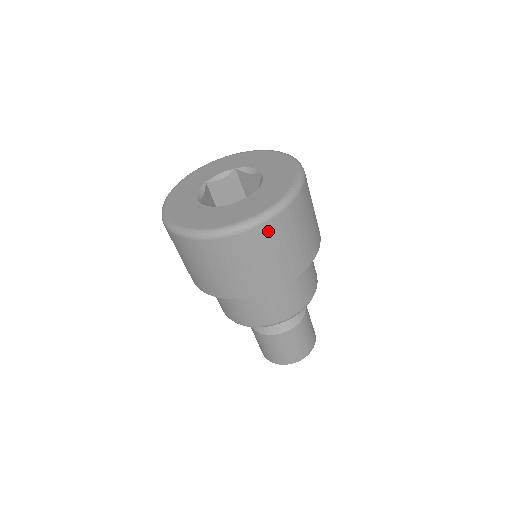
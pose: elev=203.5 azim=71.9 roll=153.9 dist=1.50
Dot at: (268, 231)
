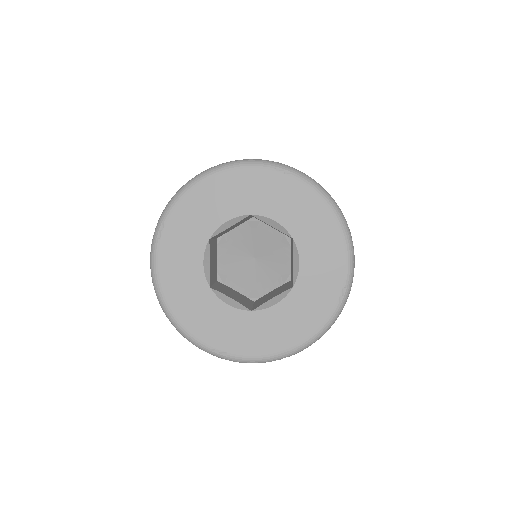
Dot at: occluded
